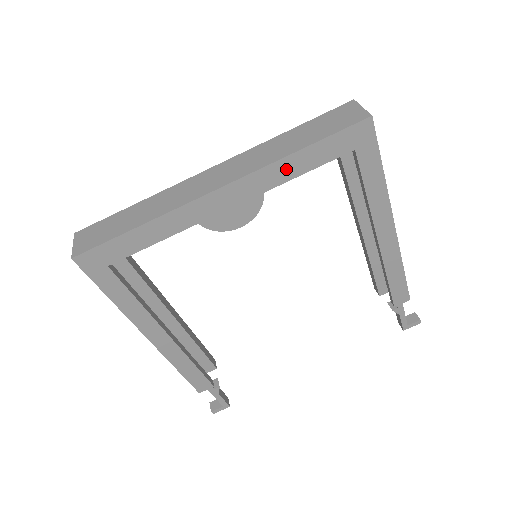
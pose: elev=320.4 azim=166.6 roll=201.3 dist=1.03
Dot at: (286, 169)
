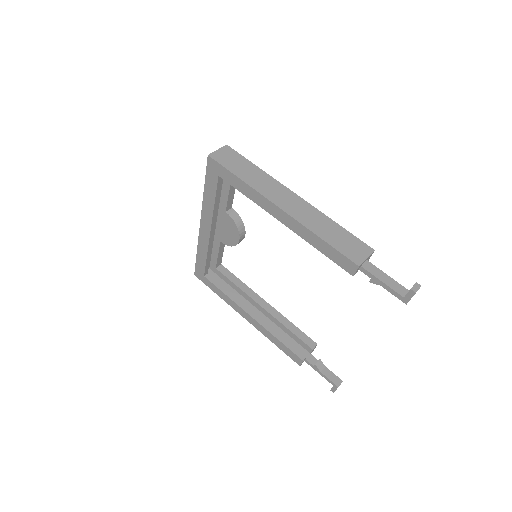
Dot at: (208, 202)
